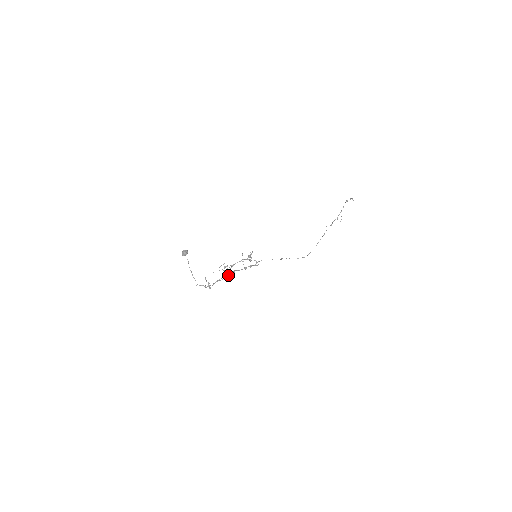
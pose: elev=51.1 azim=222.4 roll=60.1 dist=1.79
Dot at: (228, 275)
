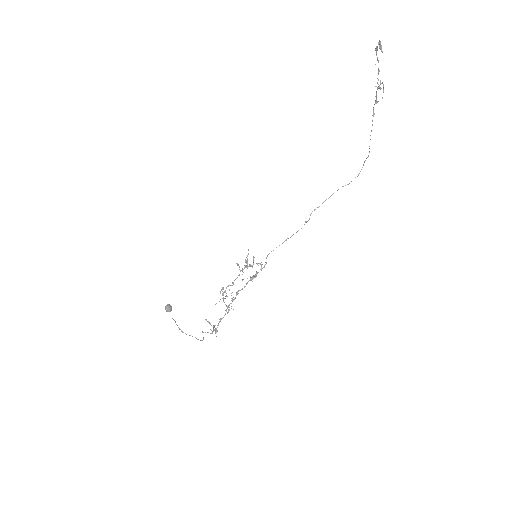
Dot at: occluded
